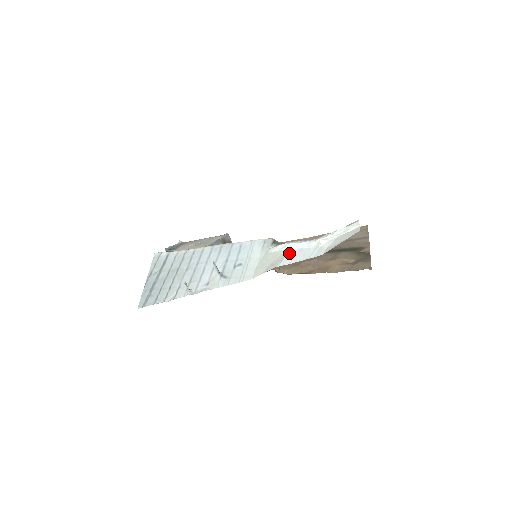
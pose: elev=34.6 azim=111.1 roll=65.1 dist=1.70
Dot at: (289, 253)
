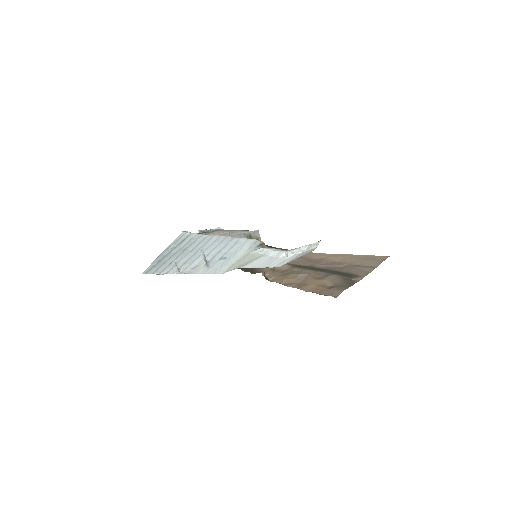
Dot at: (260, 258)
